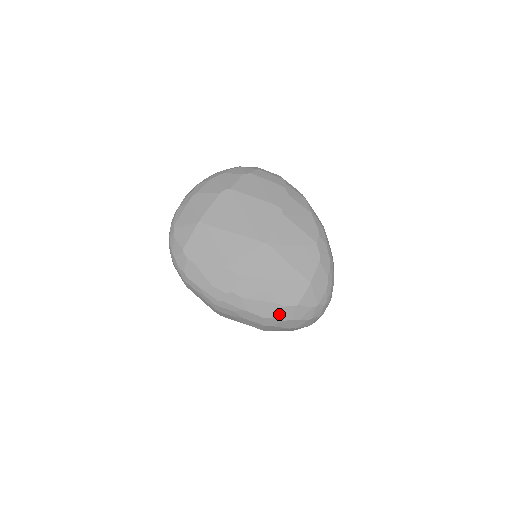
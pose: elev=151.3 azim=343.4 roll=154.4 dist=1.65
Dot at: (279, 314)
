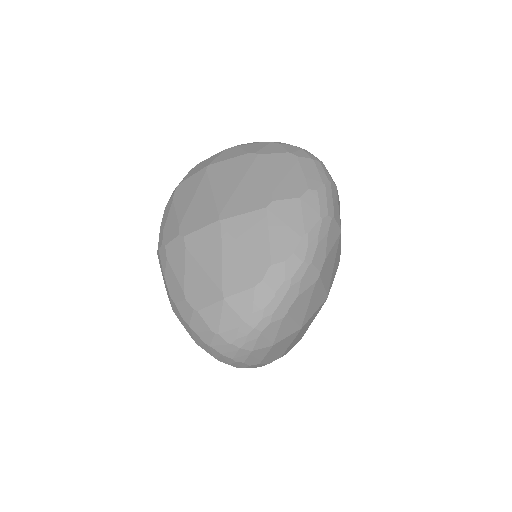
Dot at: (181, 305)
